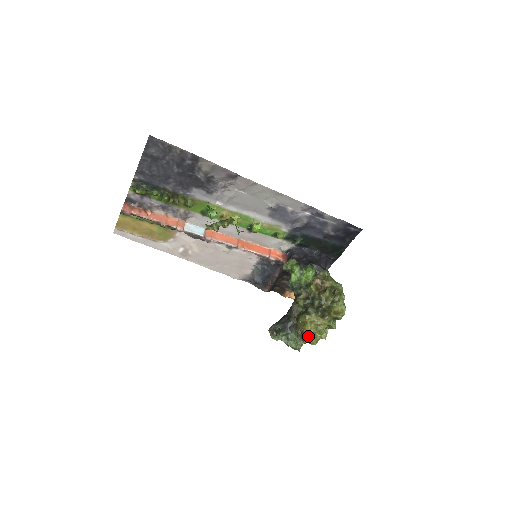
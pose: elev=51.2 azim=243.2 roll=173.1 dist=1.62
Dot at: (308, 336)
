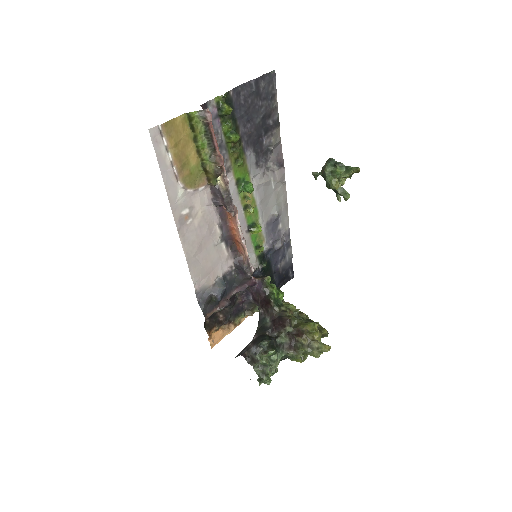
Dot at: (323, 343)
